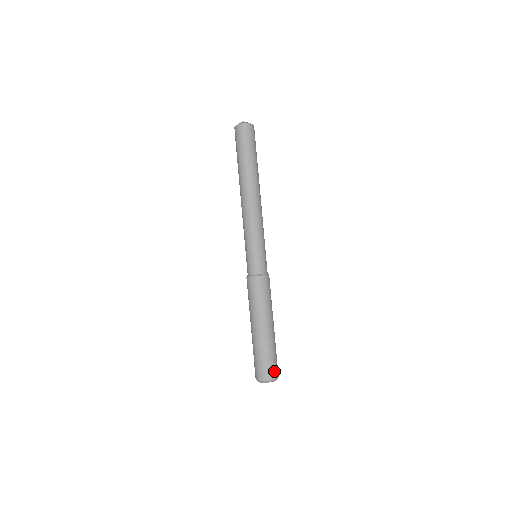
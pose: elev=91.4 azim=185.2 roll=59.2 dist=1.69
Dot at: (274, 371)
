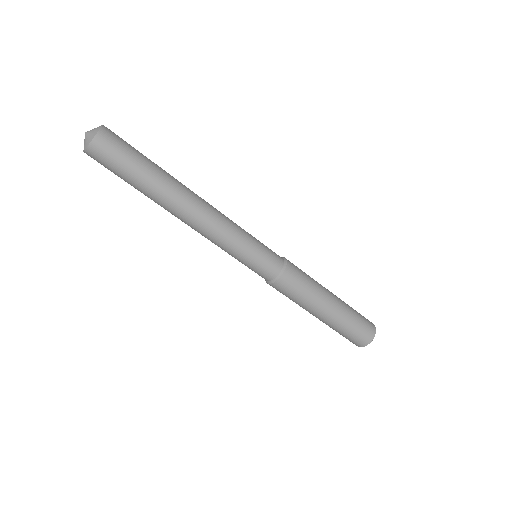
Dot at: (357, 342)
